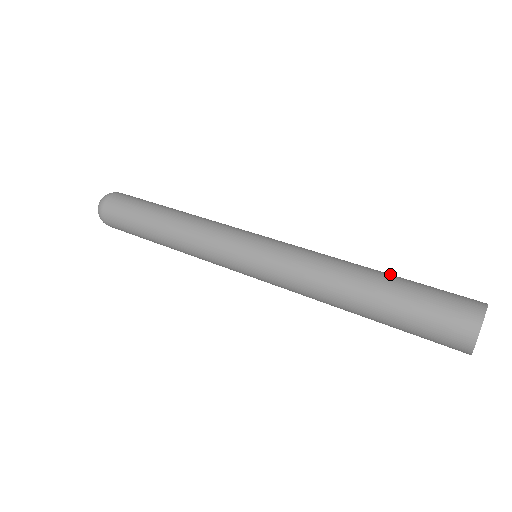
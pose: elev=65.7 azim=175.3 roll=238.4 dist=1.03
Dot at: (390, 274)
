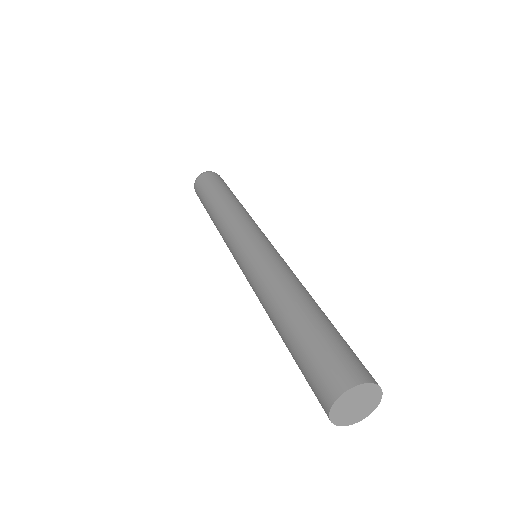
Dot at: (308, 314)
